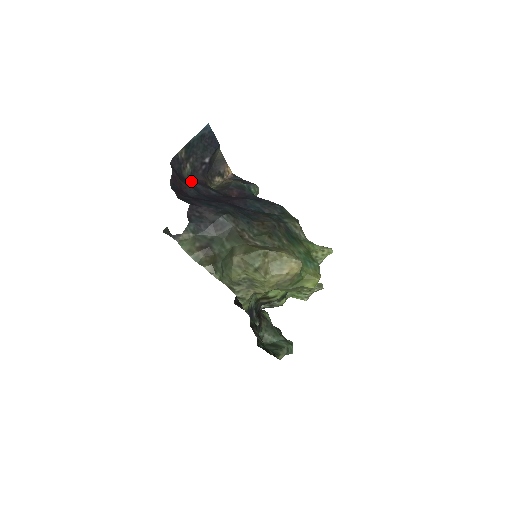
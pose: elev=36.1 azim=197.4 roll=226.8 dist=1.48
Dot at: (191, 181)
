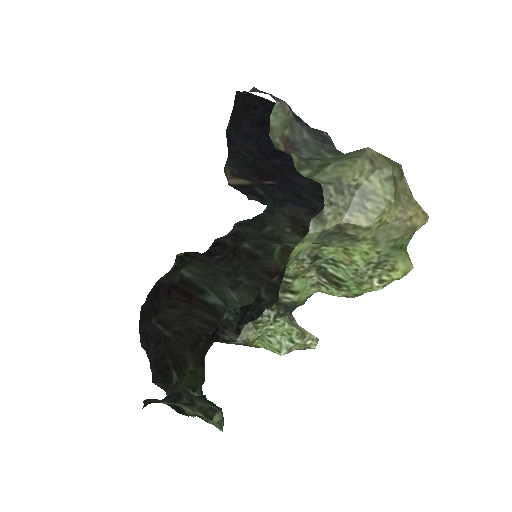
Dot at: (233, 131)
